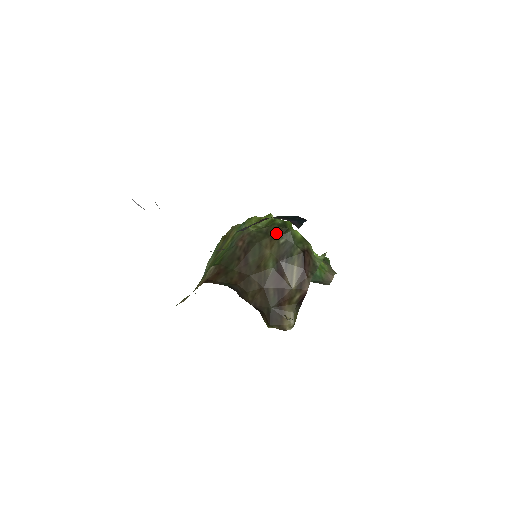
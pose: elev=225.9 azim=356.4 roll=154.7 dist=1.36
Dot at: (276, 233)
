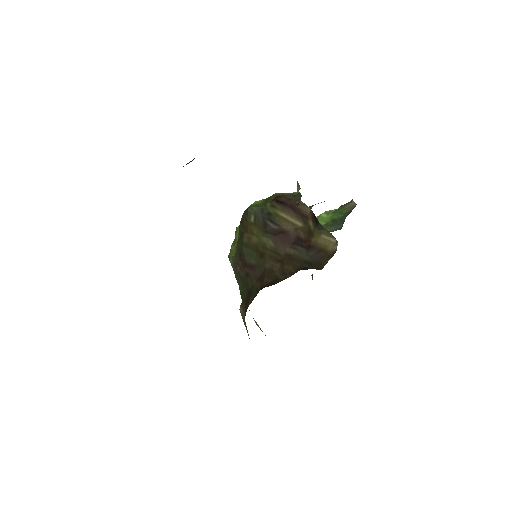
Dot at: (244, 223)
